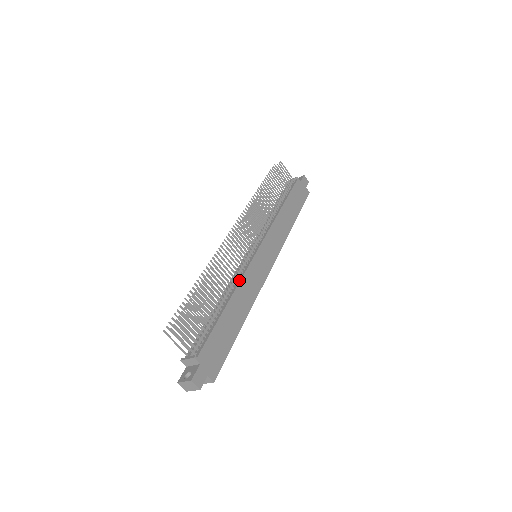
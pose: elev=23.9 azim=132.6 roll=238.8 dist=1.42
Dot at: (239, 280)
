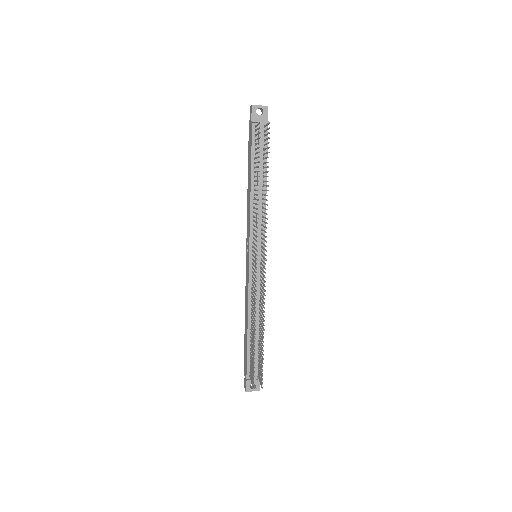
Dot at: occluded
